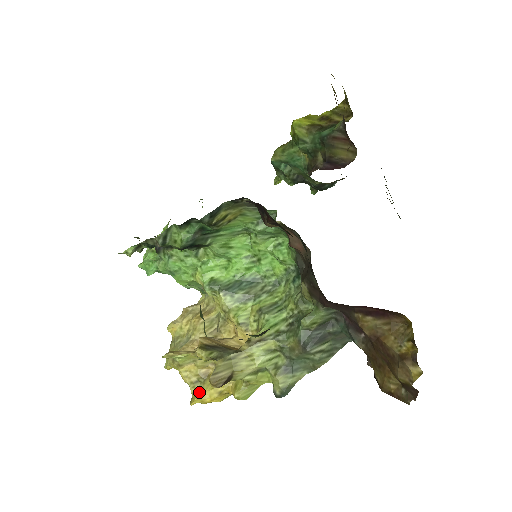
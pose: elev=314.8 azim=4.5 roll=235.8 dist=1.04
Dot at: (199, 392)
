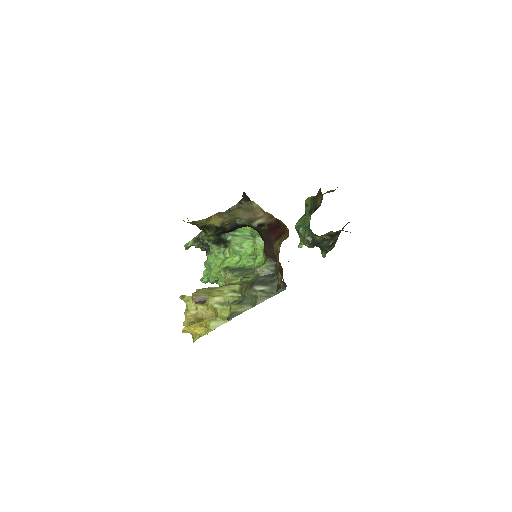
Dot at: (190, 325)
